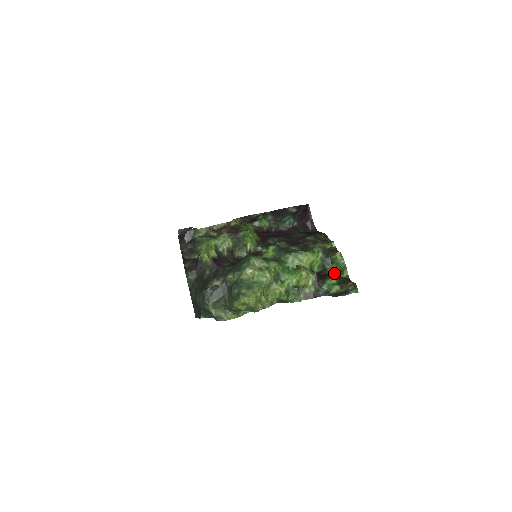
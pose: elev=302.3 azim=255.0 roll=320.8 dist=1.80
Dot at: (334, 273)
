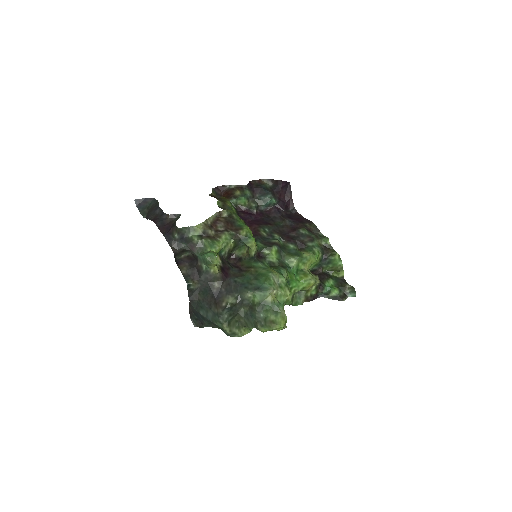
Dot at: (328, 271)
